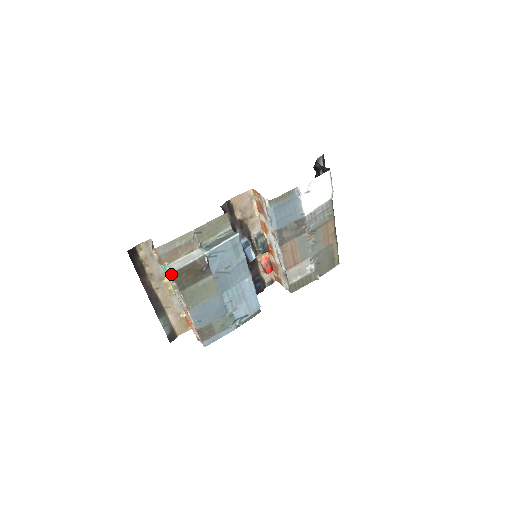
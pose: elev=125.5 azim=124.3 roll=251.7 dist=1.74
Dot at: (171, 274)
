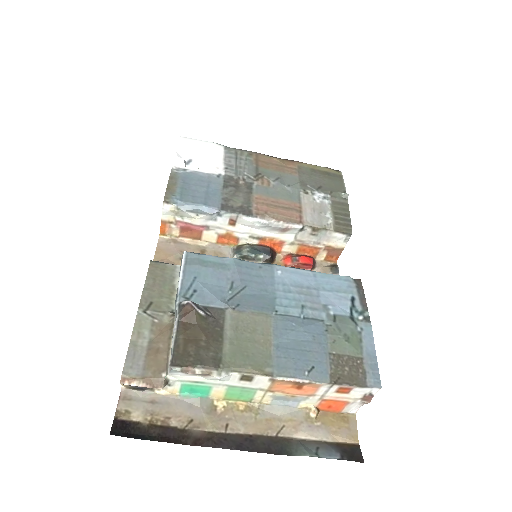
Dot at: (172, 367)
